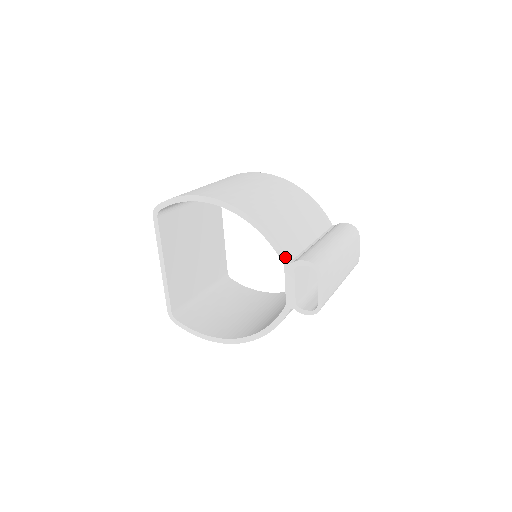
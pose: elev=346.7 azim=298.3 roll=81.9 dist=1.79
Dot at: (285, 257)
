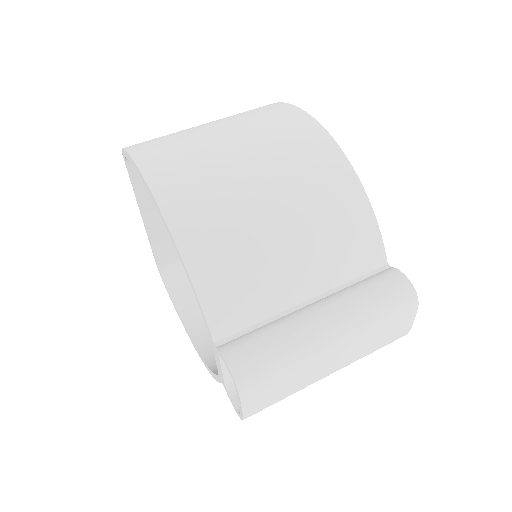
Dot at: (210, 333)
